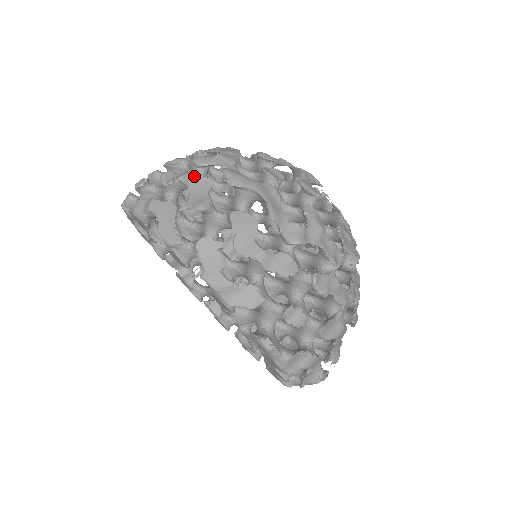
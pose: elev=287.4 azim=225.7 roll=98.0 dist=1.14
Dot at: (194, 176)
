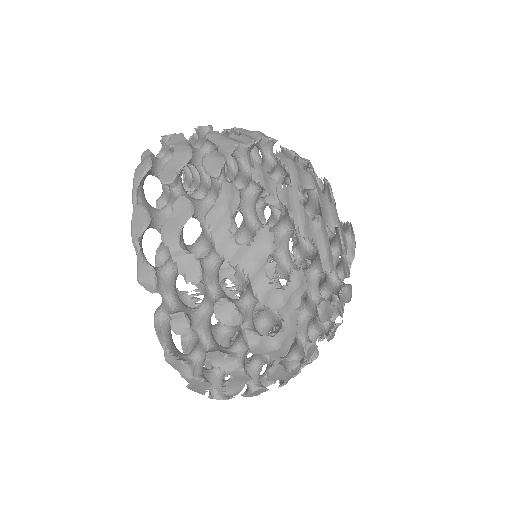
Dot at: (241, 375)
